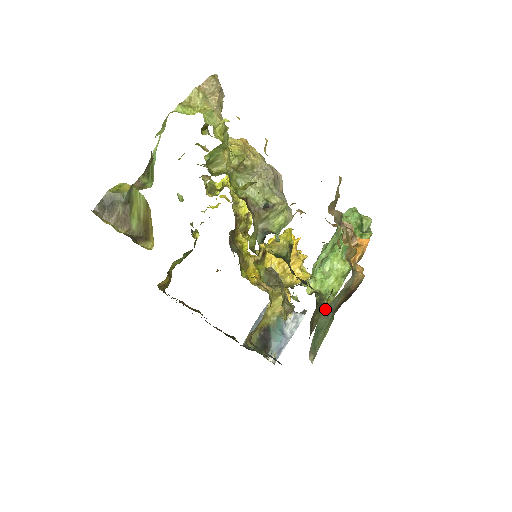
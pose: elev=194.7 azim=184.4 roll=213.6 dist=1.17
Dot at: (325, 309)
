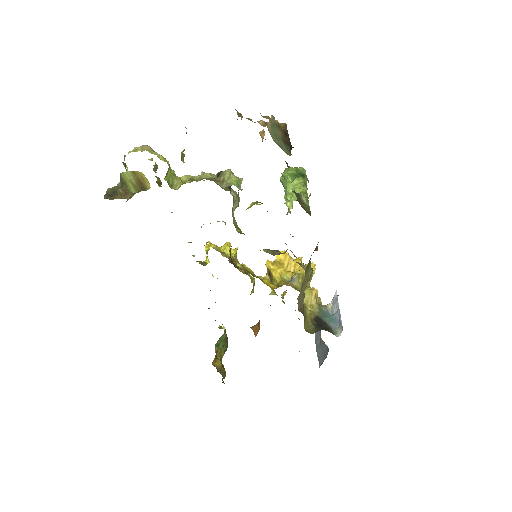
Dot at: (270, 131)
